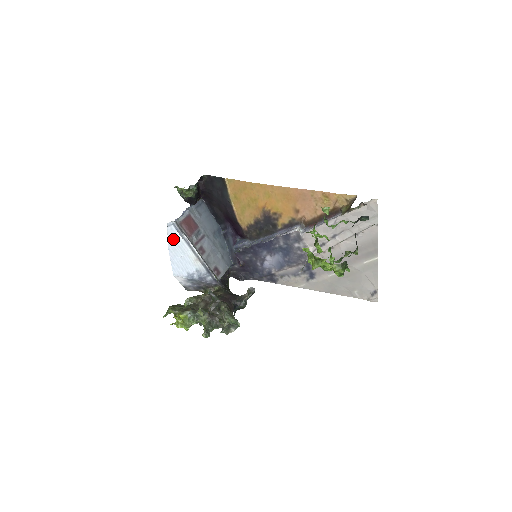
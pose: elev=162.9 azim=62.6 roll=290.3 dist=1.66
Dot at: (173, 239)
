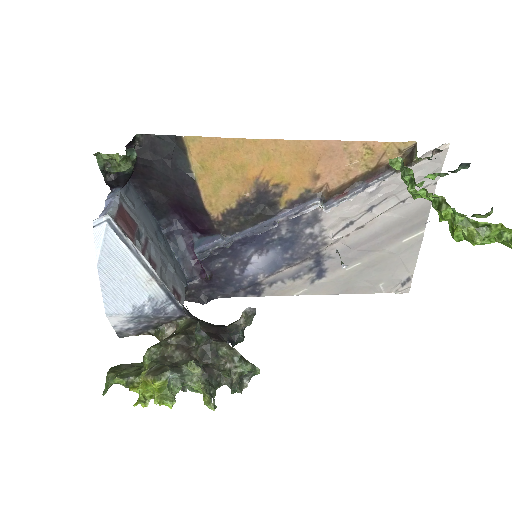
Dot at: (107, 249)
